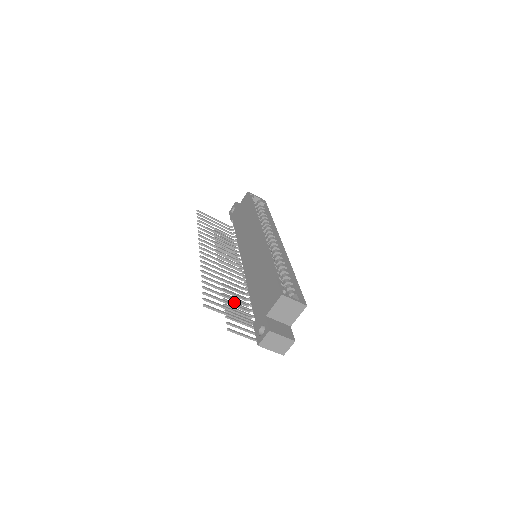
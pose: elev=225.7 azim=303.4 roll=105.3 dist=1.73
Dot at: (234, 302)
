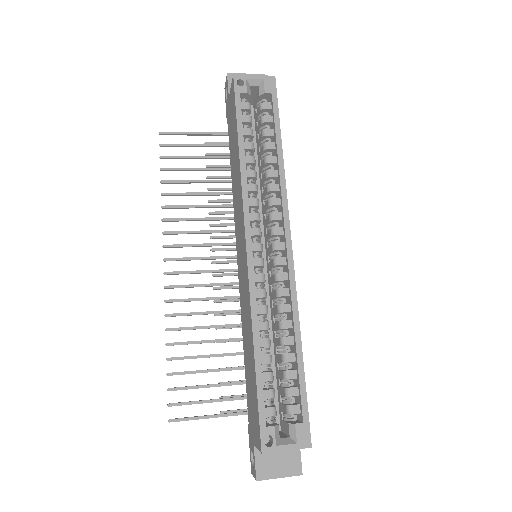
Dot at: occluded
